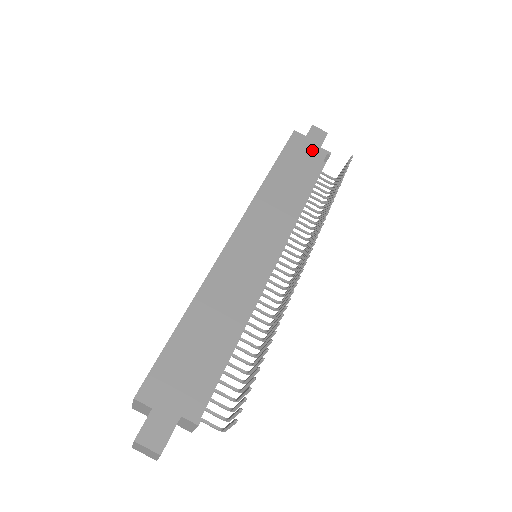
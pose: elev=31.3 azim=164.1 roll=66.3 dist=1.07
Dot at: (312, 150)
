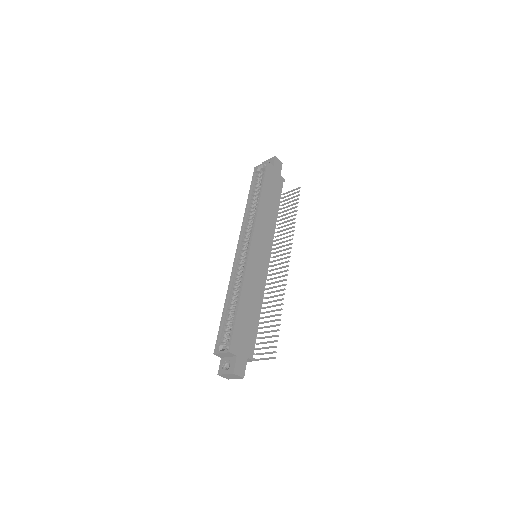
Dot at: (277, 178)
